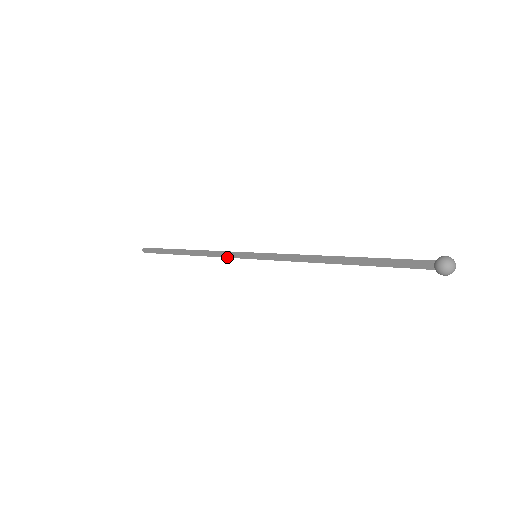
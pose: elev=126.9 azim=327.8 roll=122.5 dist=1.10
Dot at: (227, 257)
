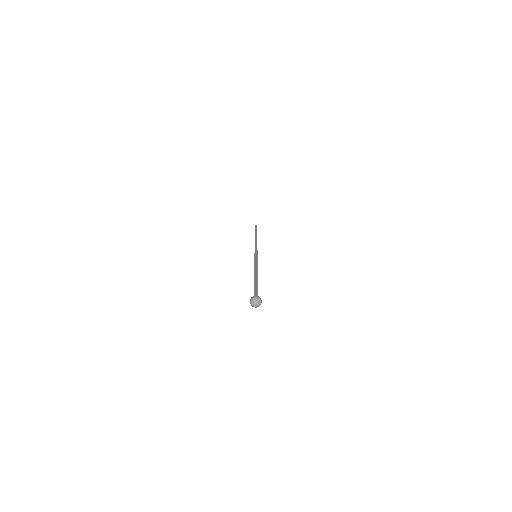
Dot at: occluded
